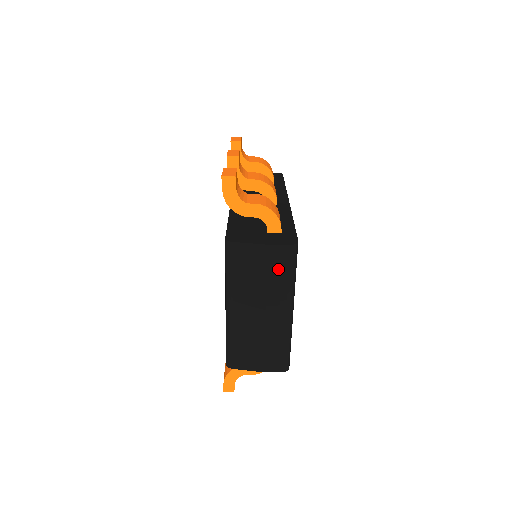
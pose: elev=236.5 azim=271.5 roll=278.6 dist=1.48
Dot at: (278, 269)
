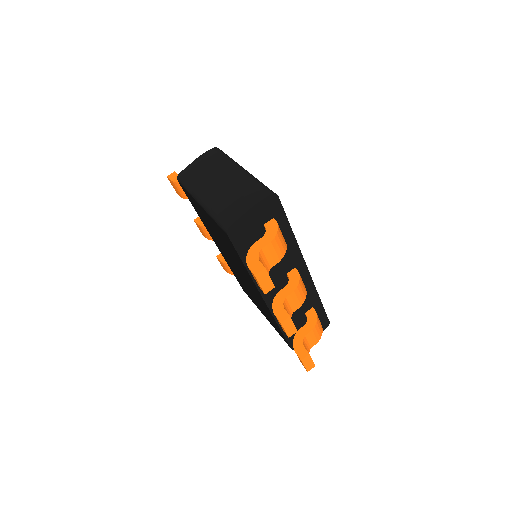
Dot at: (214, 159)
